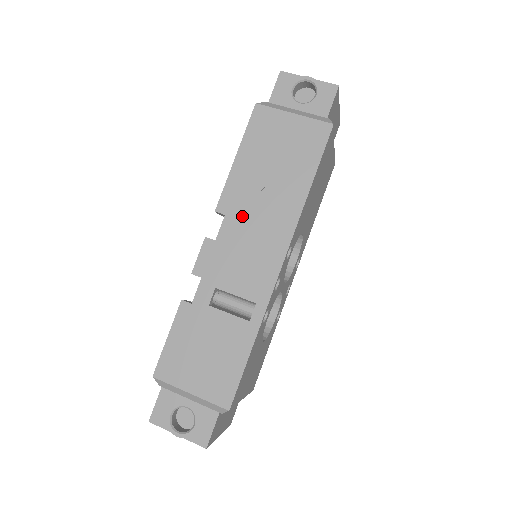
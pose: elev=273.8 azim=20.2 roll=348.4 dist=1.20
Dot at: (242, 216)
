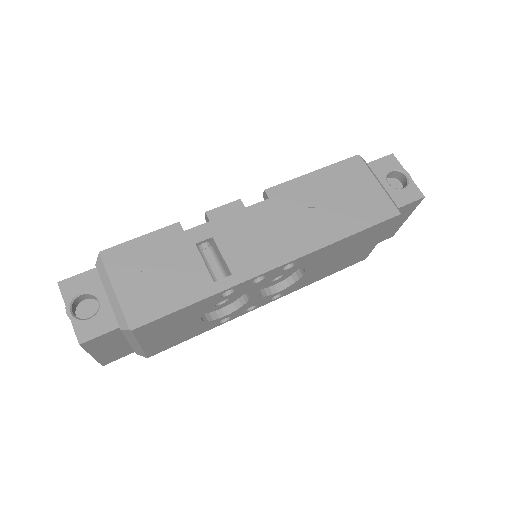
Dot at: (281, 210)
